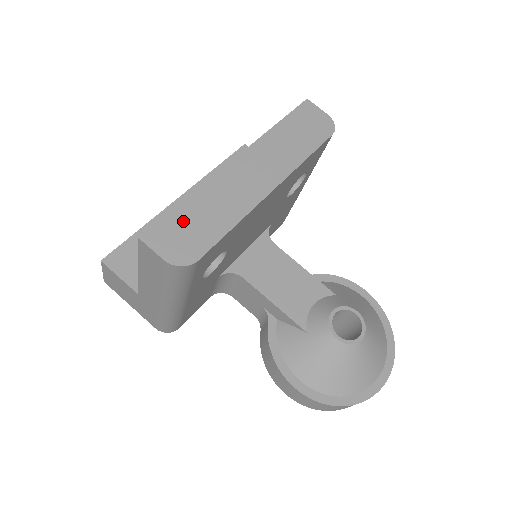
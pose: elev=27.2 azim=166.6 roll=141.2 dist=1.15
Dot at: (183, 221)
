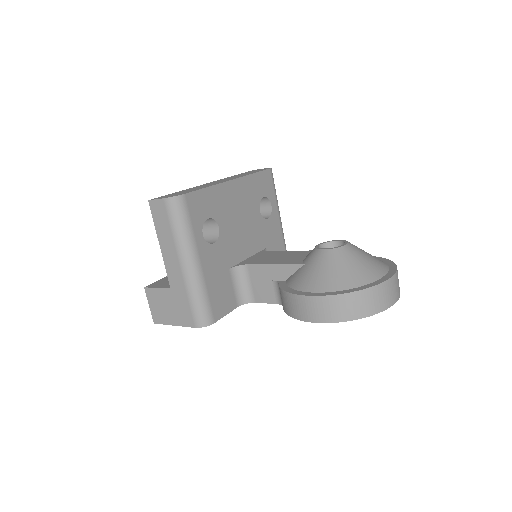
Dot at: (176, 193)
